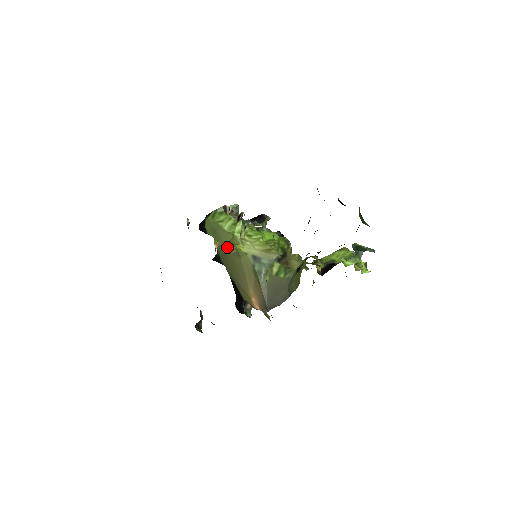
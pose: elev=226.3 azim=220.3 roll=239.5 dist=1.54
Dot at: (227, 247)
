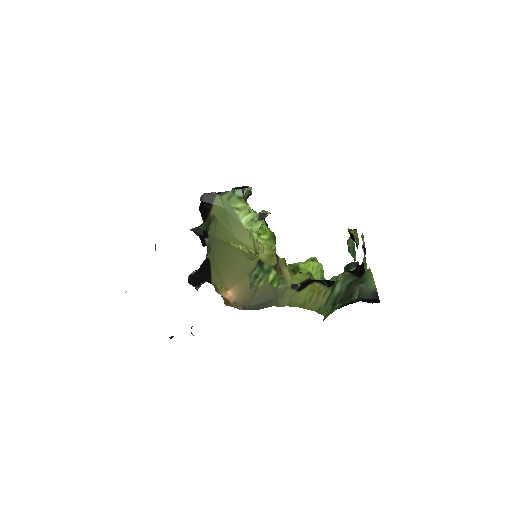
Dot at: (235, 240)
